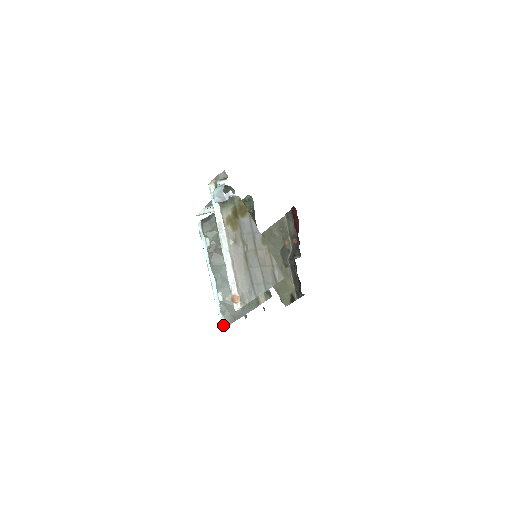
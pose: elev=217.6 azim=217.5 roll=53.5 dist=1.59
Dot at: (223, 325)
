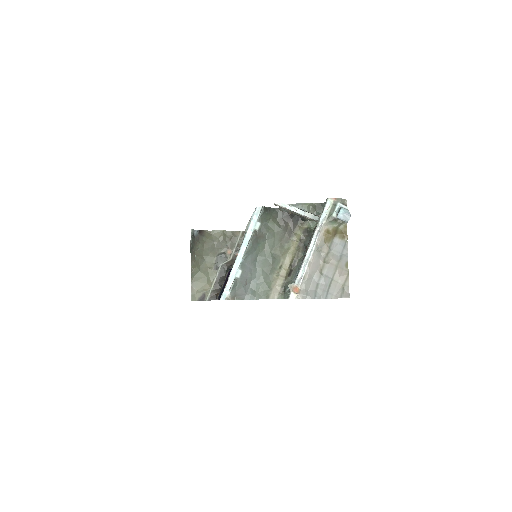
Dot at: (225, 297)
